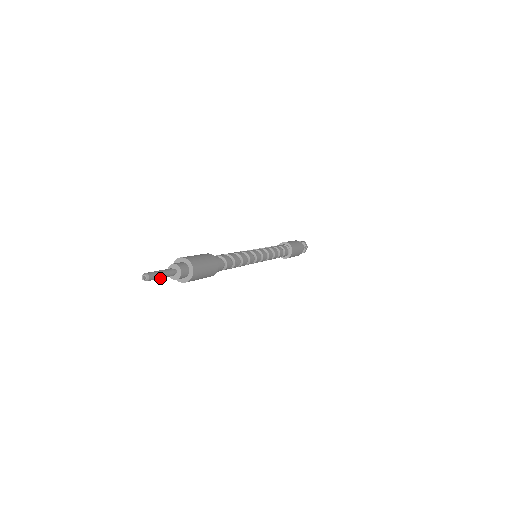
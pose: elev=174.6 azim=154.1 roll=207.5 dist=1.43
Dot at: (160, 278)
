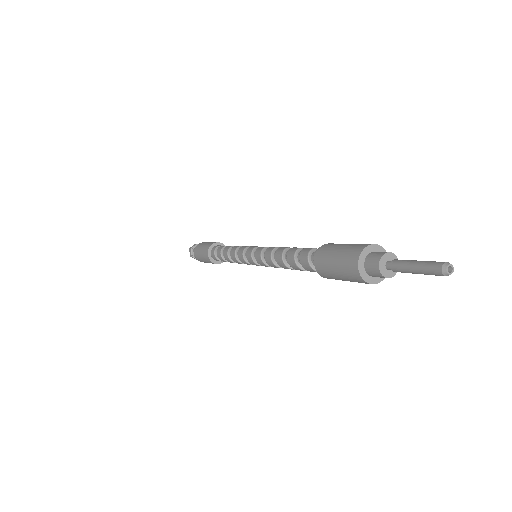
Dot at: (419, 273)
